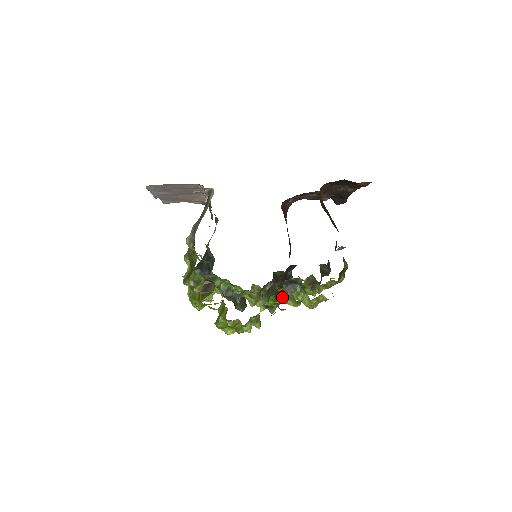
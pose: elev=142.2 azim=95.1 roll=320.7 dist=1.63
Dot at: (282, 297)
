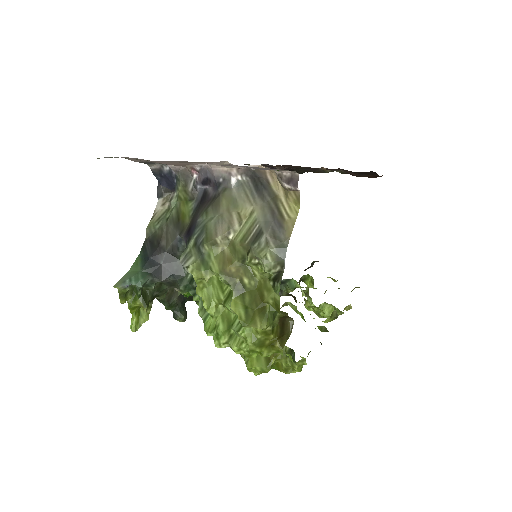
Dot at: occluded
